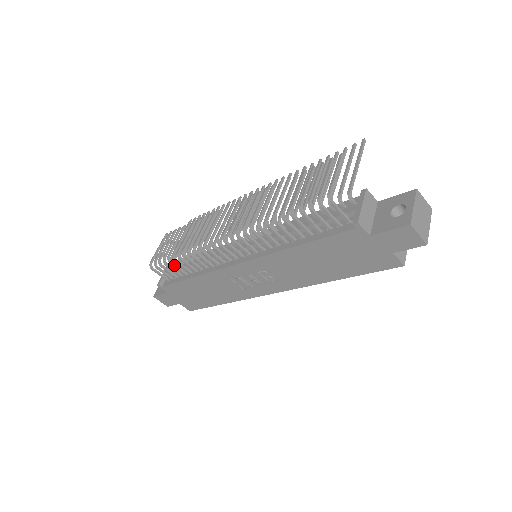
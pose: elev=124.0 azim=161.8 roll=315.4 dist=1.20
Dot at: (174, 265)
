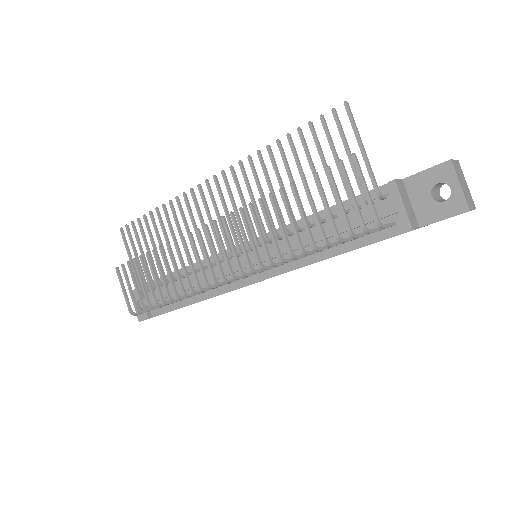
Dot at: occluded
